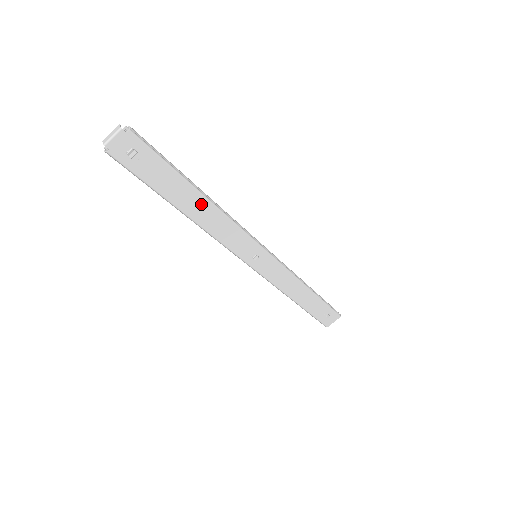
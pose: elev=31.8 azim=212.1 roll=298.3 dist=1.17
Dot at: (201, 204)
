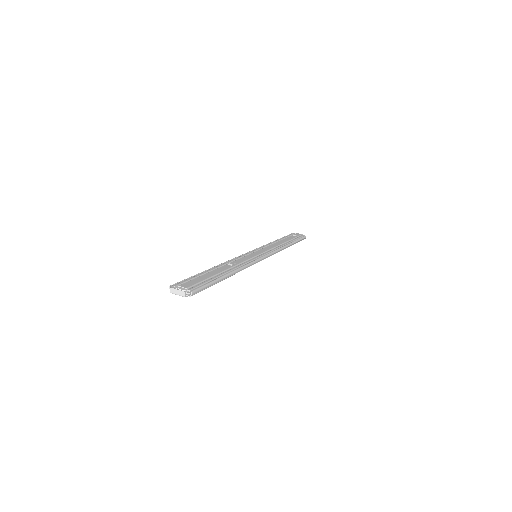
Dot at: occluded
